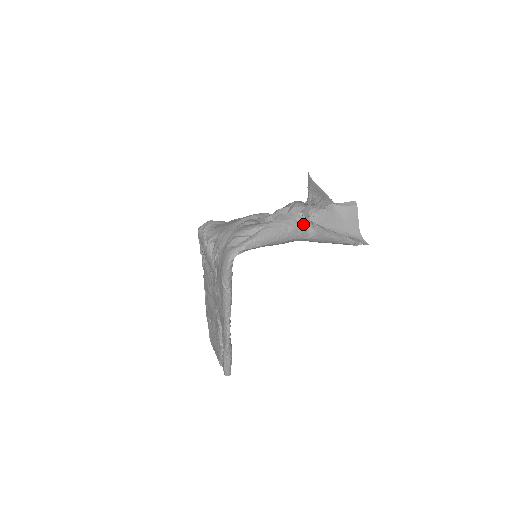
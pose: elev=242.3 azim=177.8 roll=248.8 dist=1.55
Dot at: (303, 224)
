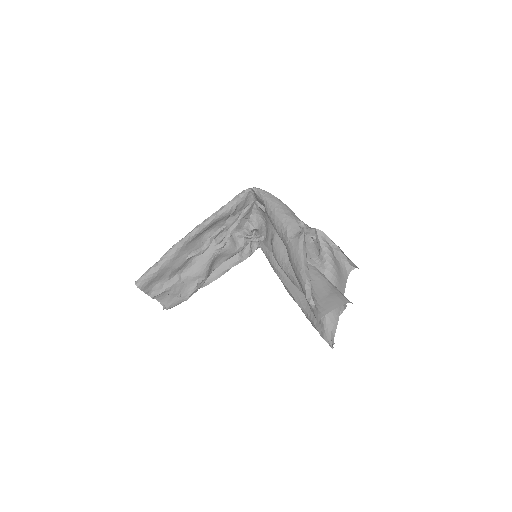
Dot at: (298, 225)
